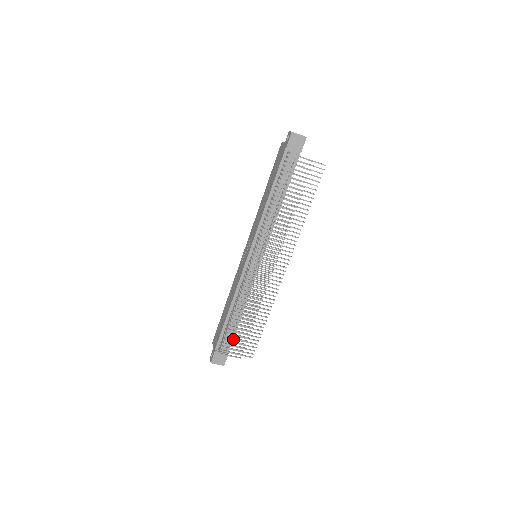
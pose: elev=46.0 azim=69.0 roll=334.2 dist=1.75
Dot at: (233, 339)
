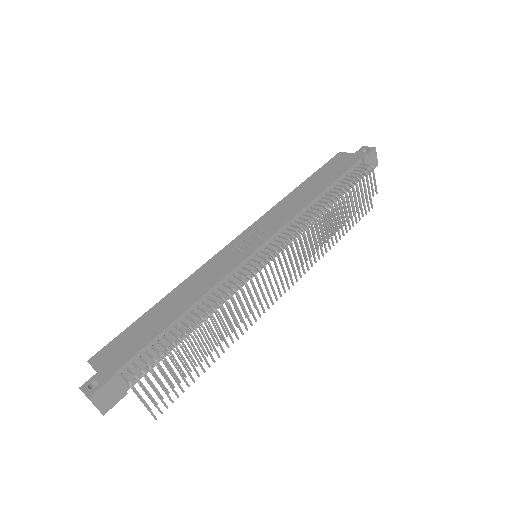
Dot at: (158, 367)
